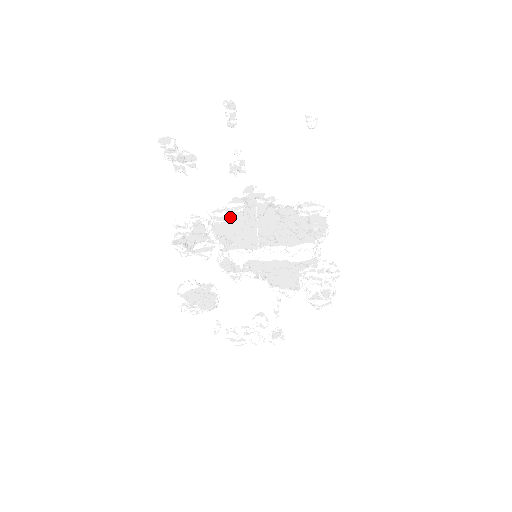
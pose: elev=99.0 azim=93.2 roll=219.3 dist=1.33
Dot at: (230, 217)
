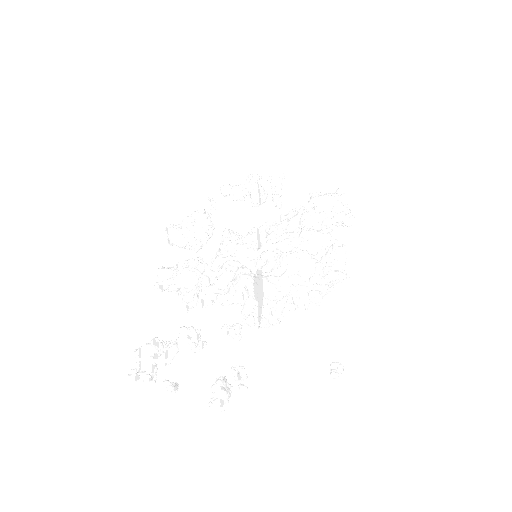
Dot at: occluded
